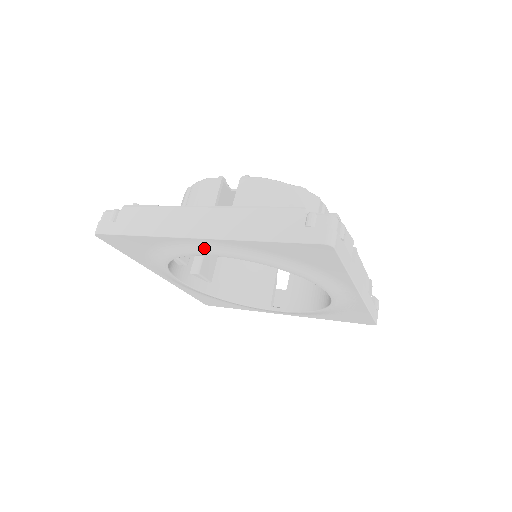
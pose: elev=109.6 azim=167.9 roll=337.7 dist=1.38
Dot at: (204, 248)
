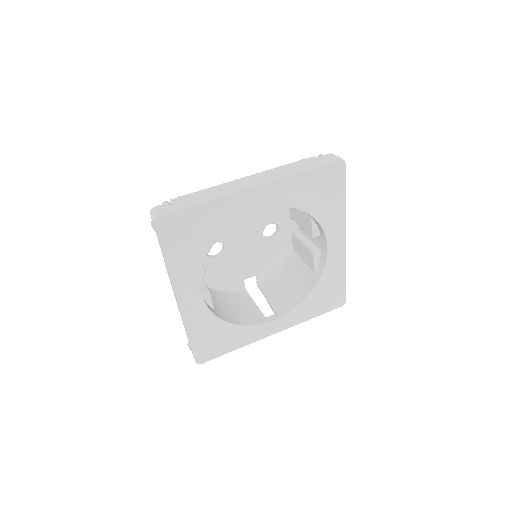
Dot at: (257, 200)
